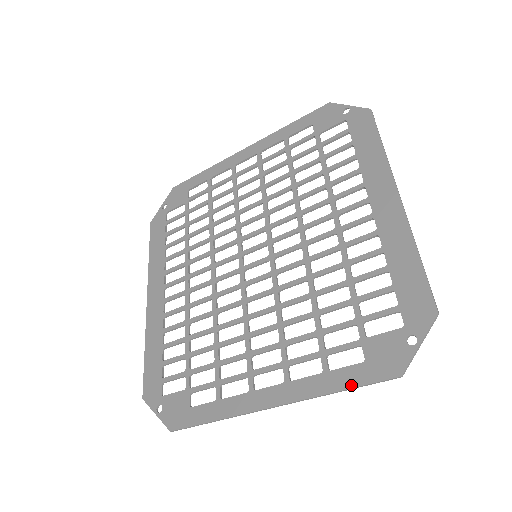
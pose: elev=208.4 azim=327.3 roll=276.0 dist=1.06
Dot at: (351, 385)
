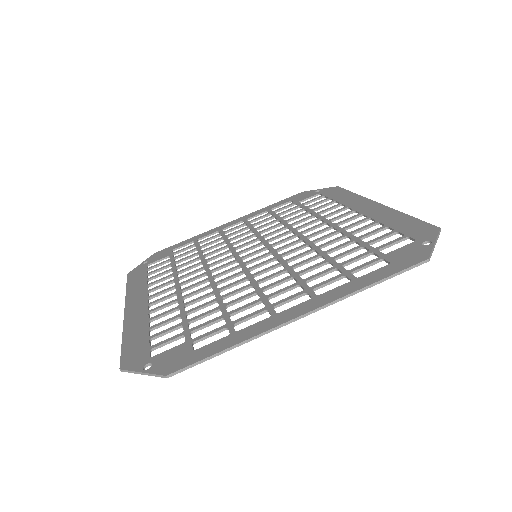
Dot at: (384, 276)
